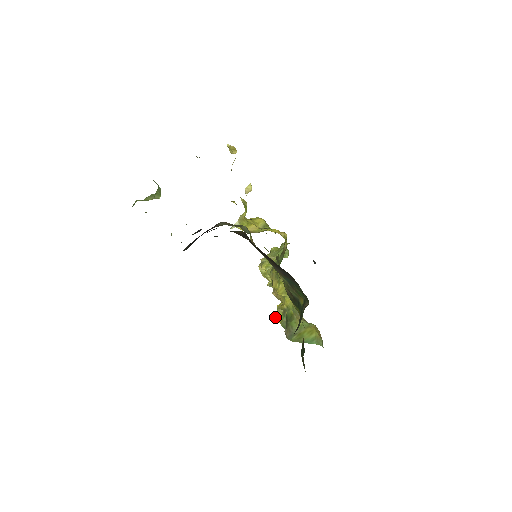
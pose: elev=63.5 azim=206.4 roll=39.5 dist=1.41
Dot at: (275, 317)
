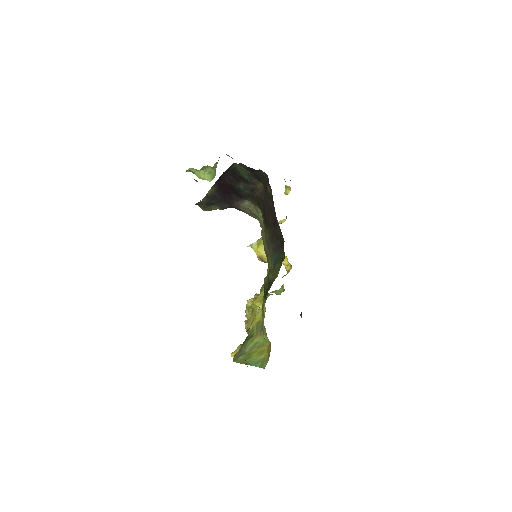
Dot at: (233, 352)
